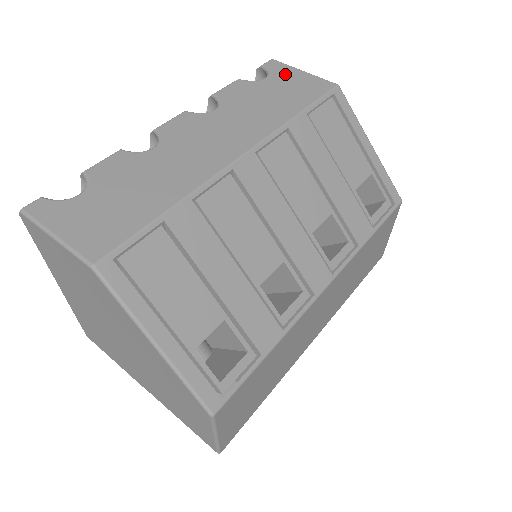
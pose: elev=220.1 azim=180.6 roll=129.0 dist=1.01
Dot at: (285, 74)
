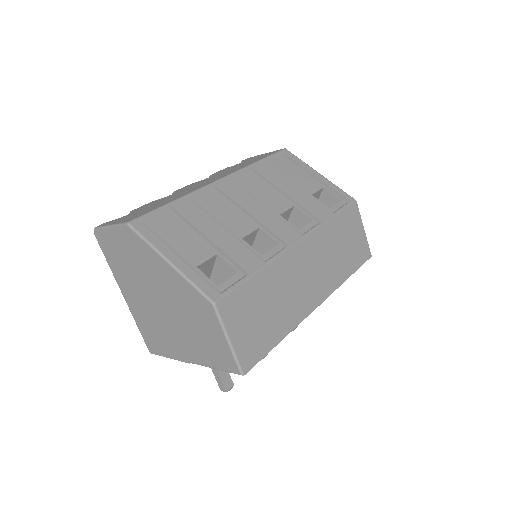
Dot at: (254, 157)
